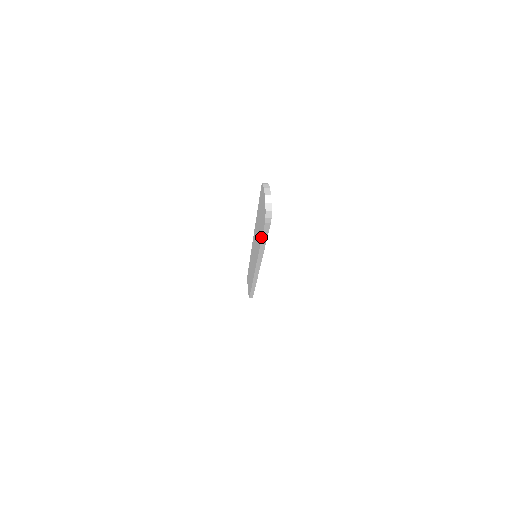
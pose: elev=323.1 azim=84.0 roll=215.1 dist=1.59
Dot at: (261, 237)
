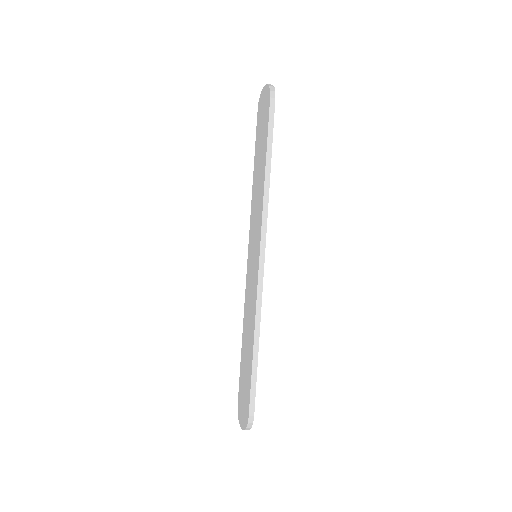
Dot at: (266, 140)
